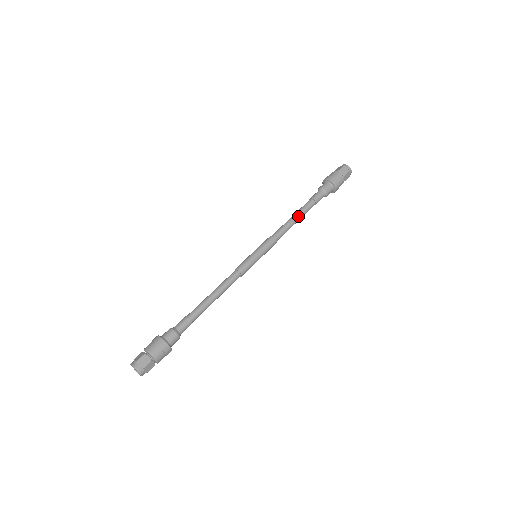
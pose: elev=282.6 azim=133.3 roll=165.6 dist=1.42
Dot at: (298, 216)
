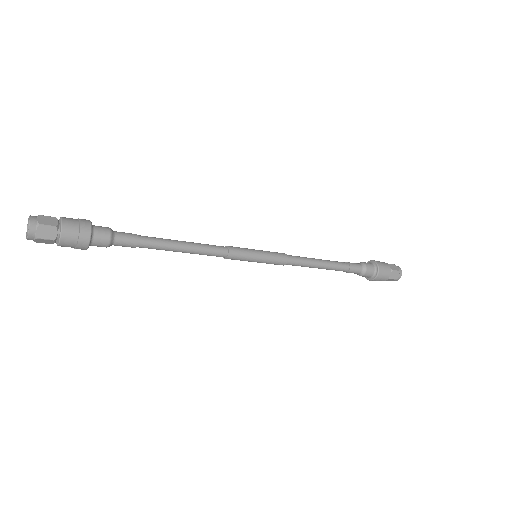
Dot at: (324, 262)
